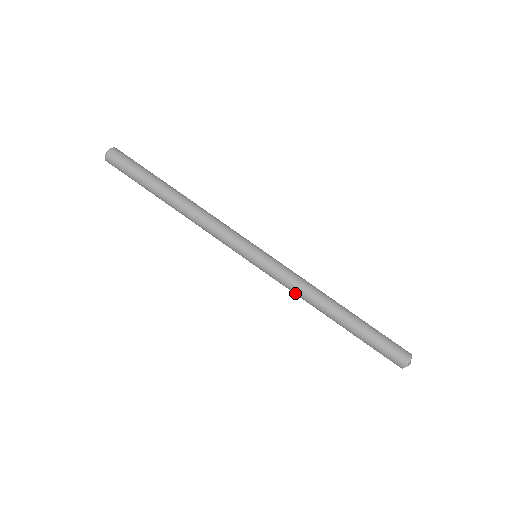
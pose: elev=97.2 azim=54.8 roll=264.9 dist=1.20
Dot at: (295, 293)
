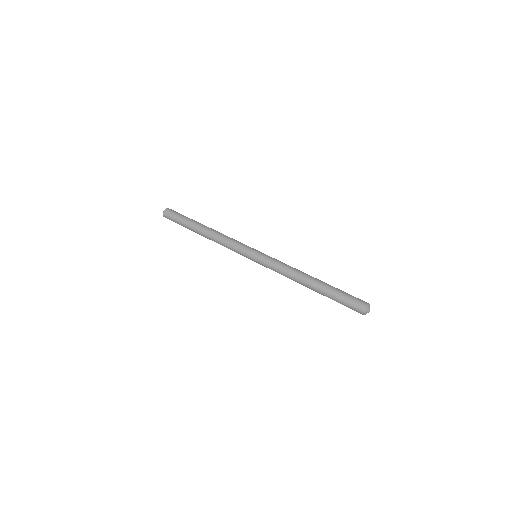
Dot at: occluded
